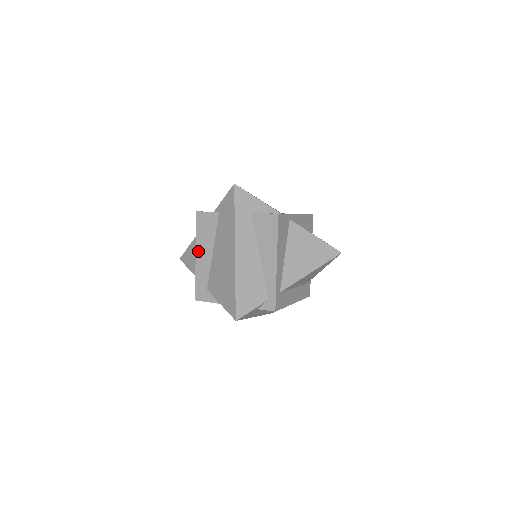
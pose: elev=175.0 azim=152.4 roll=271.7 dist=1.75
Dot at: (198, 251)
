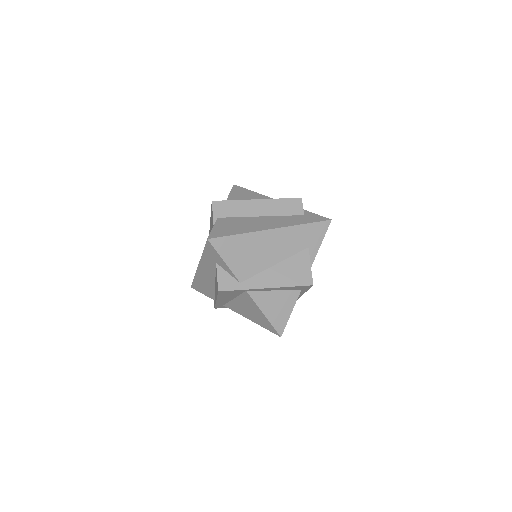
Dot at: occluded
